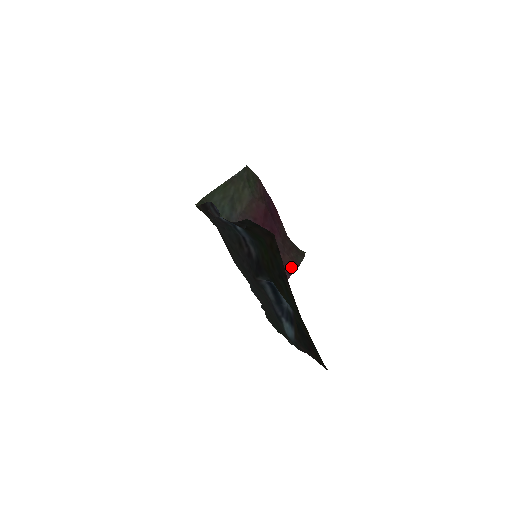
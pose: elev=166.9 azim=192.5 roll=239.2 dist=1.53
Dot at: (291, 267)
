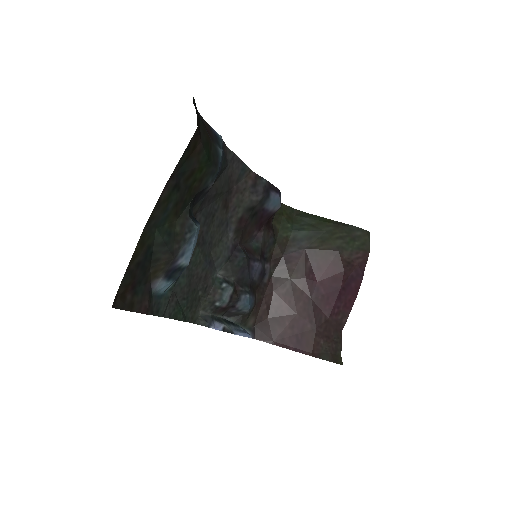
Dot at: (305, 346)
